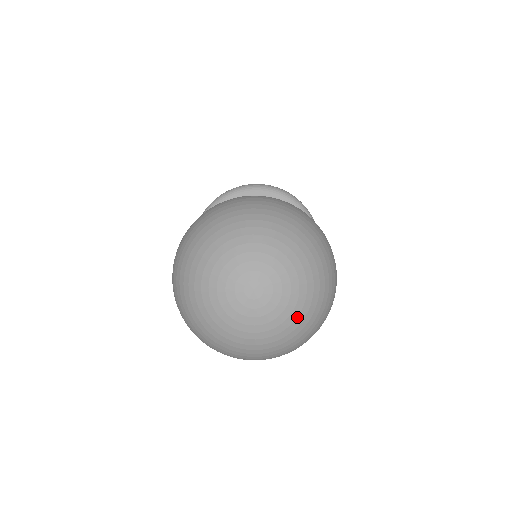
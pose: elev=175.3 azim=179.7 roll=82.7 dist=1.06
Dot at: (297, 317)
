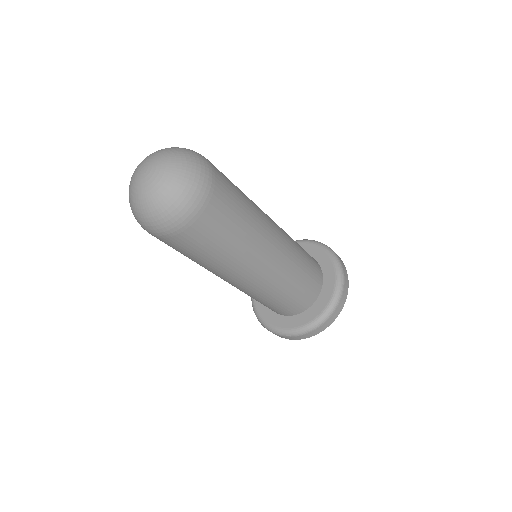
Dot at: (171, 165)
